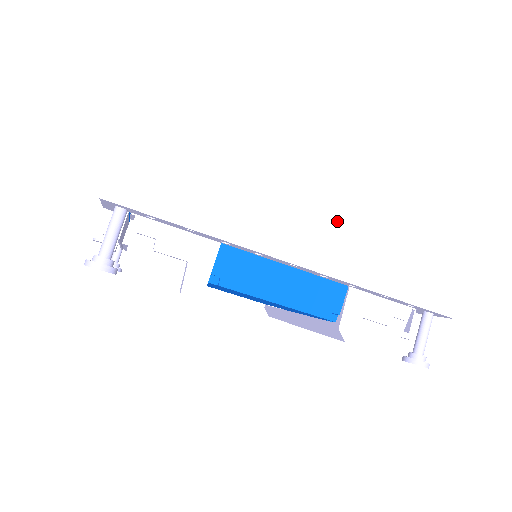
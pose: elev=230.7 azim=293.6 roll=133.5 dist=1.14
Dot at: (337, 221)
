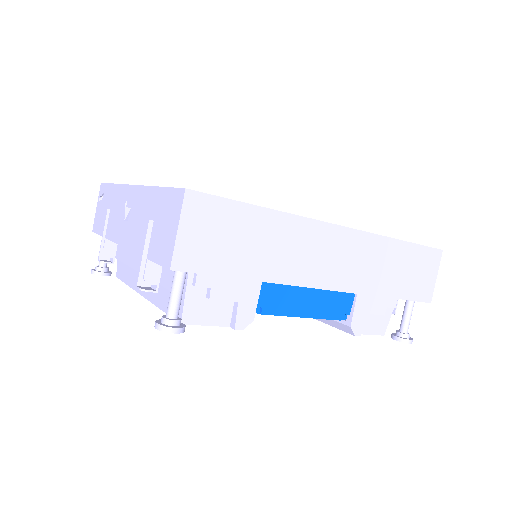
Dot at: (355, 245)
